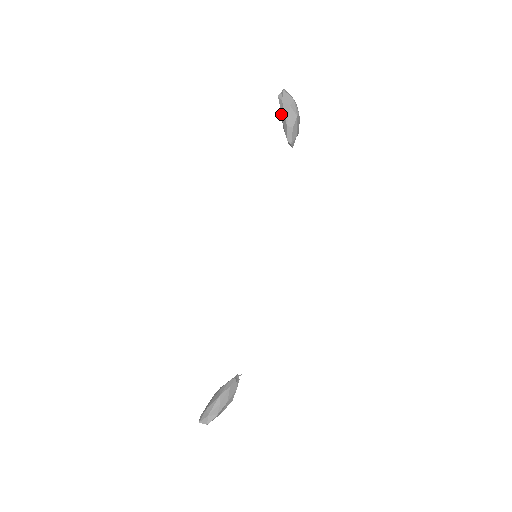
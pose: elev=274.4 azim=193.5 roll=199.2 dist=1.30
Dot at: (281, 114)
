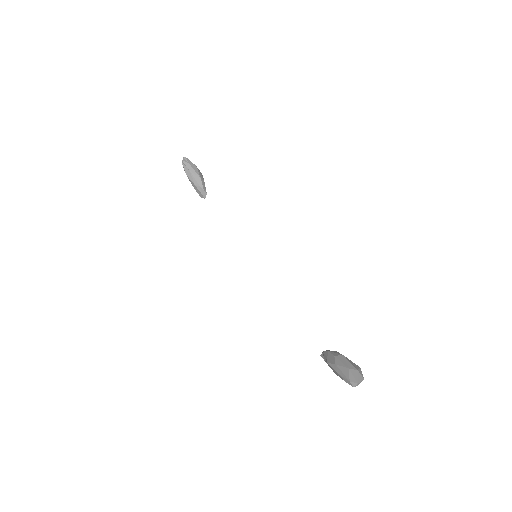
Dot at: (190, 173)
